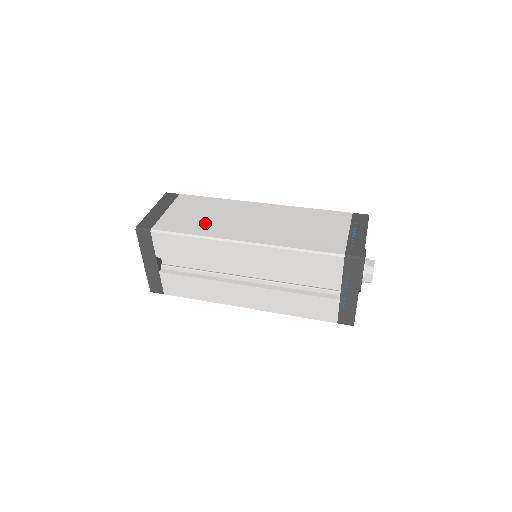
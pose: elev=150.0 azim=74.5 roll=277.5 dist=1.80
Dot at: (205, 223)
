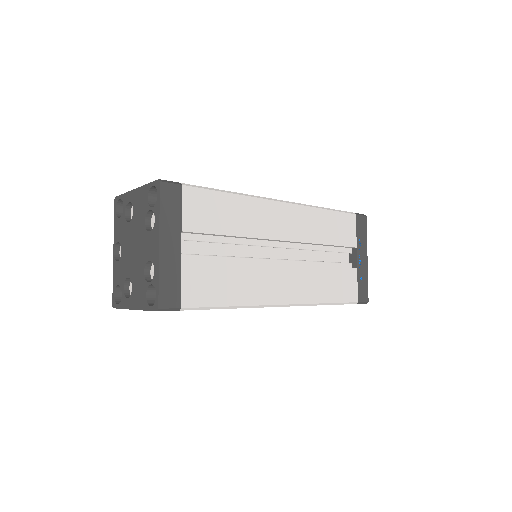
Dot at: occluded
